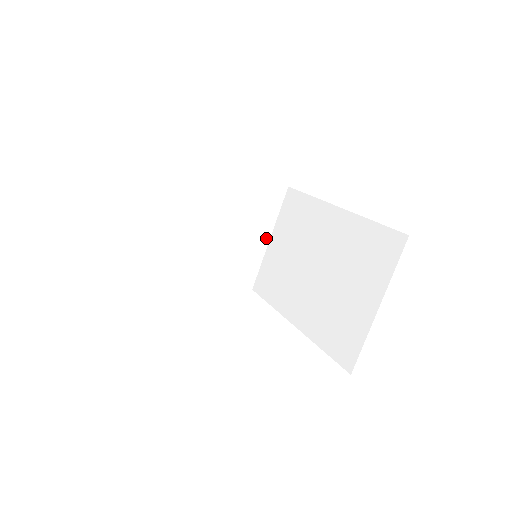
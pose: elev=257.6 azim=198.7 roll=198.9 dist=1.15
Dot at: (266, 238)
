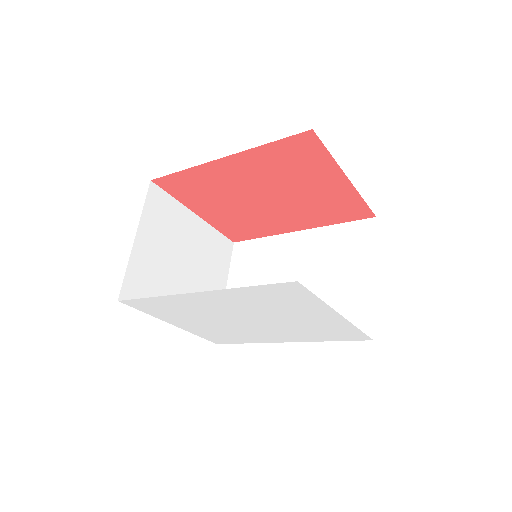
Dot at: occluded
